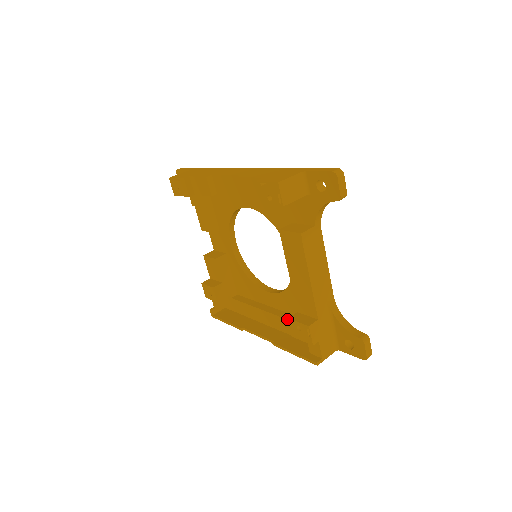
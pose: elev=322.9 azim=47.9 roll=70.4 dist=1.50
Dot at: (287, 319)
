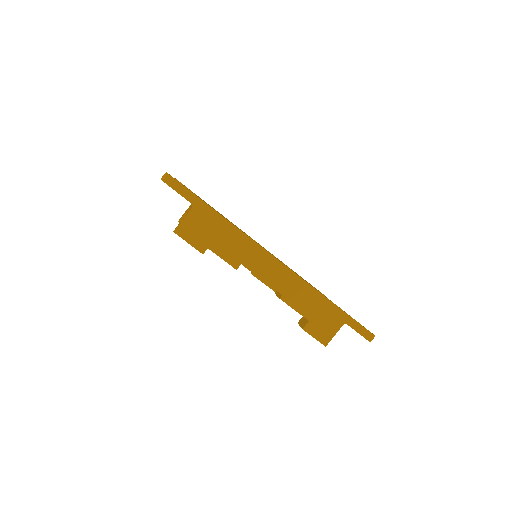
Dot at: occluded
